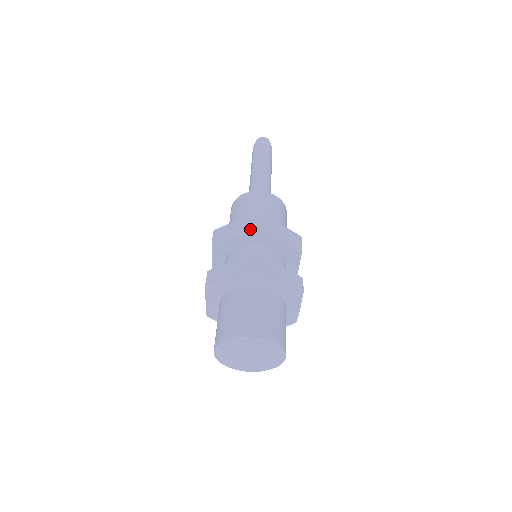
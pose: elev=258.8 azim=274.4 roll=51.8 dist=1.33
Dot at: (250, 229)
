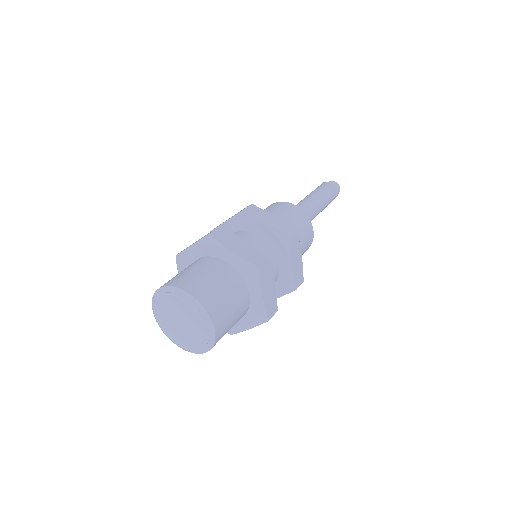
Dot at: (282, 234)
